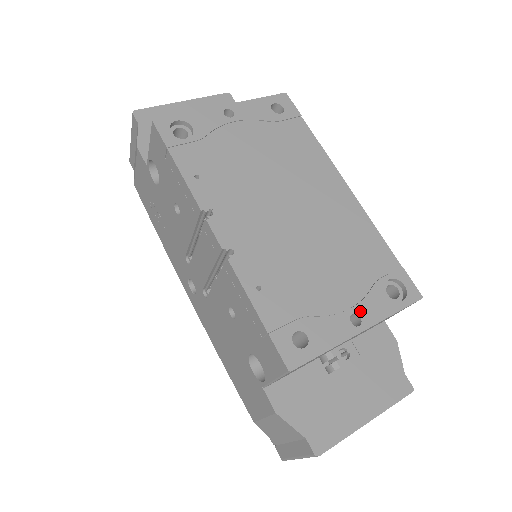
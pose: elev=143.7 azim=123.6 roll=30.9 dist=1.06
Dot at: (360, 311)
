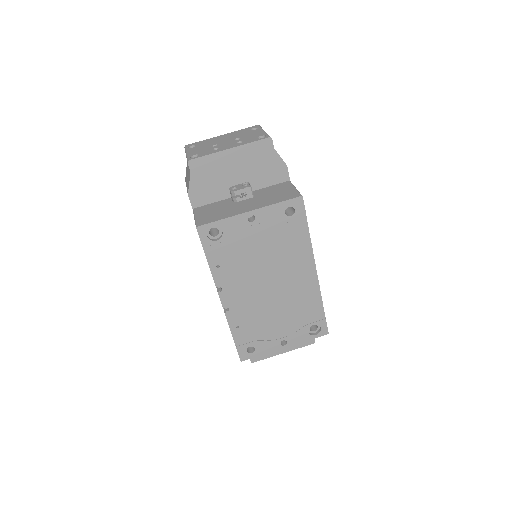
Dot at: (288, 339)
